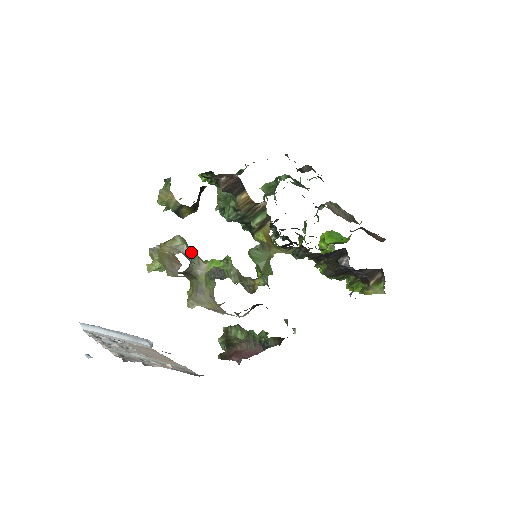
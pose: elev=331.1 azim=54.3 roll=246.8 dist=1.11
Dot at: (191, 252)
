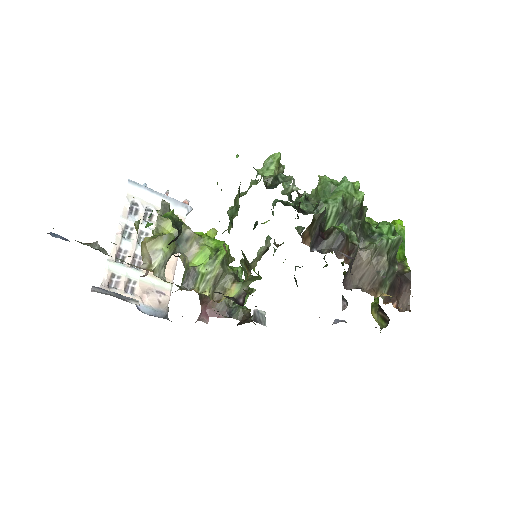
Dot at: (188, 233)
